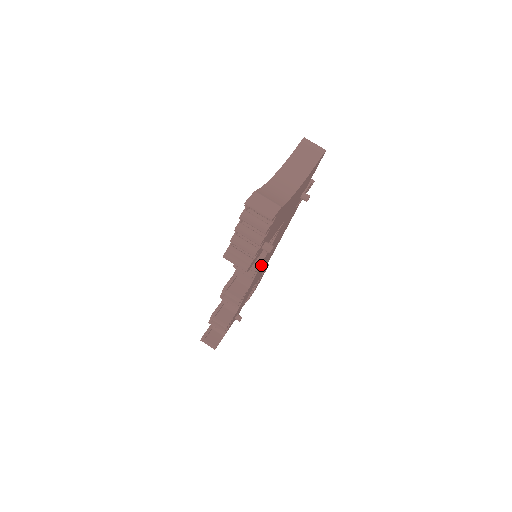
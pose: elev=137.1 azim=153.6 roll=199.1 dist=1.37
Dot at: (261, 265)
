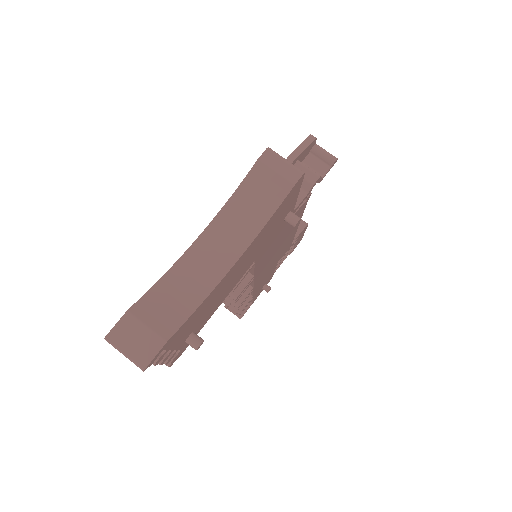
Dot at: (256, 276)
